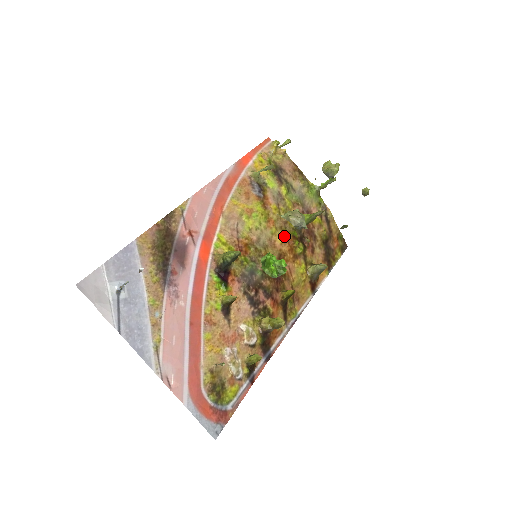
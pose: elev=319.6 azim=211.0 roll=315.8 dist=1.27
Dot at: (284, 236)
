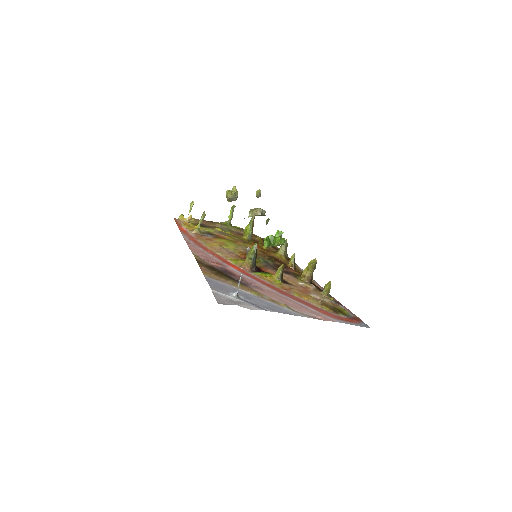
Dot at: (250, 245)
